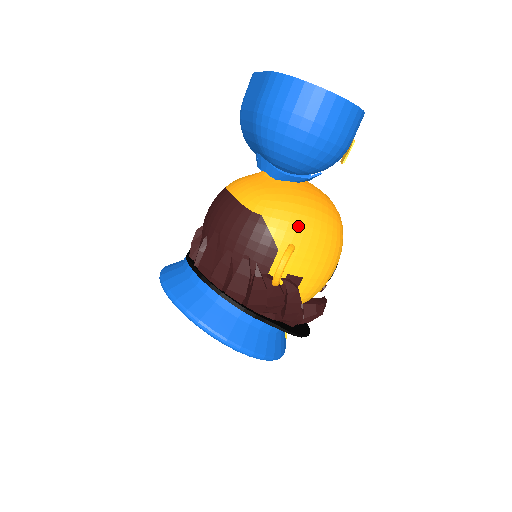
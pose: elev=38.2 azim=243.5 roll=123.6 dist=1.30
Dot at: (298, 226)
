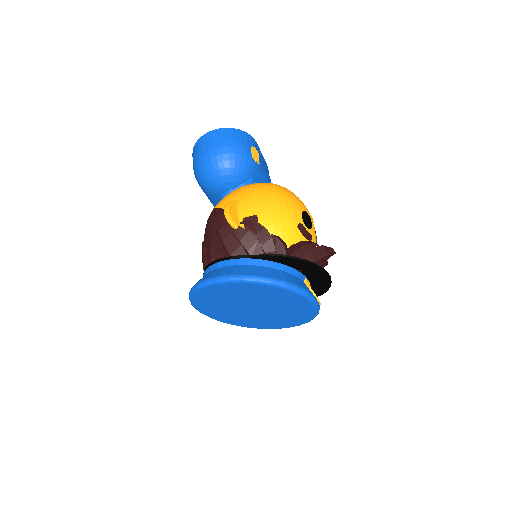
Dot at: (236, 194)
